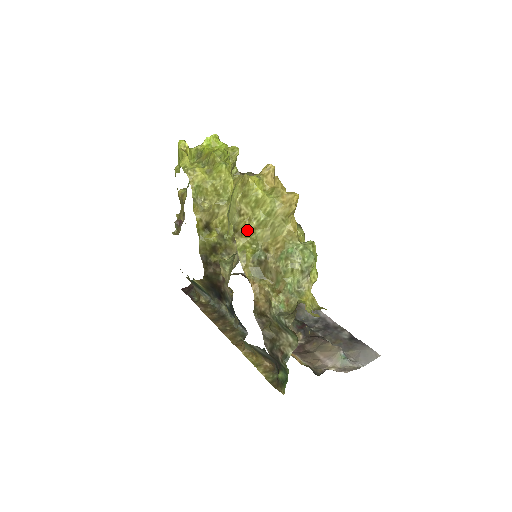
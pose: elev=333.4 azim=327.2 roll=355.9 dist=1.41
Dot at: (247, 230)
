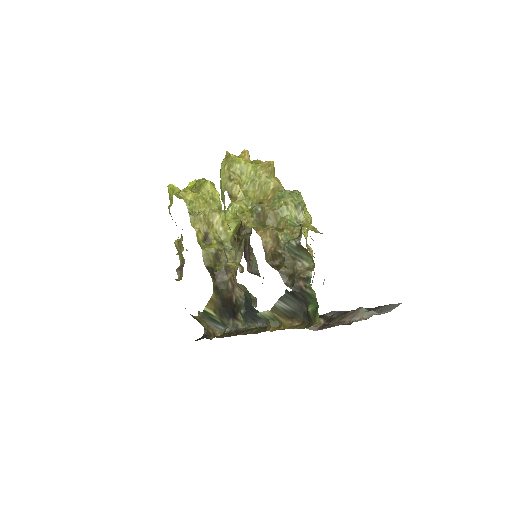
Dot at: (240, 193)
